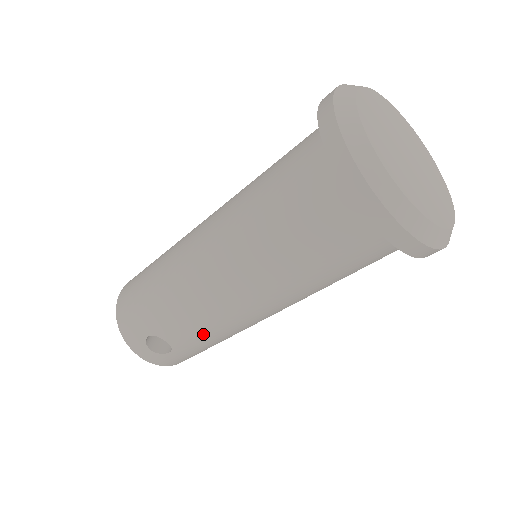
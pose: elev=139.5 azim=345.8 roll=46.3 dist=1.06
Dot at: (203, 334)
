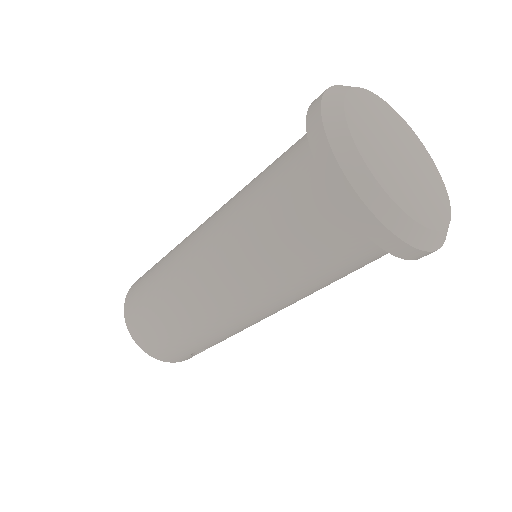
Dot at: occluded
